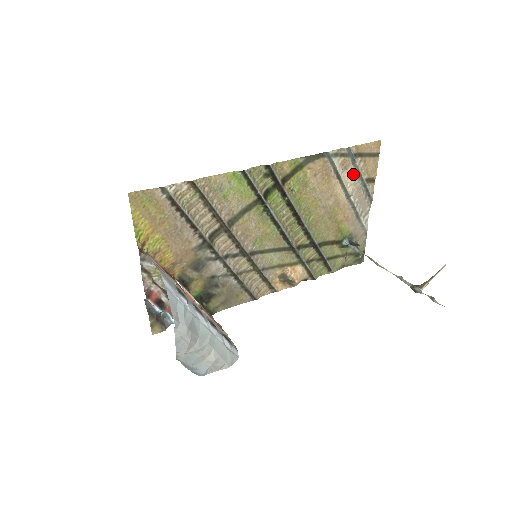
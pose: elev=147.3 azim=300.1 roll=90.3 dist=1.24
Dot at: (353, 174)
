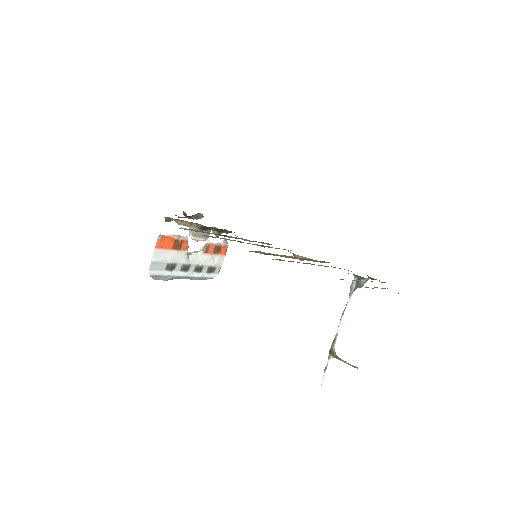
Dot at: occluded
